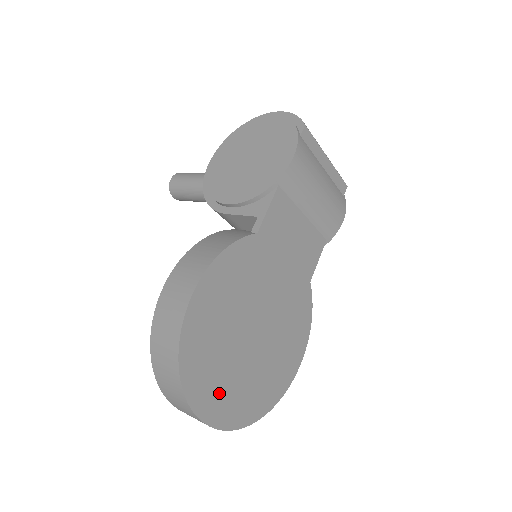
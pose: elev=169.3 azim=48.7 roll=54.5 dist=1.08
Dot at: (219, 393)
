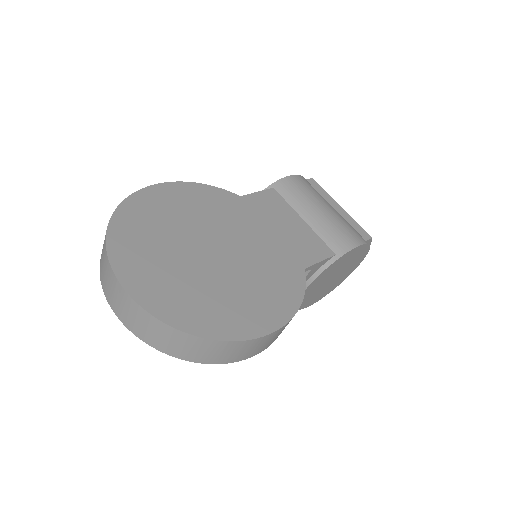
Dot at: (143, 259)
